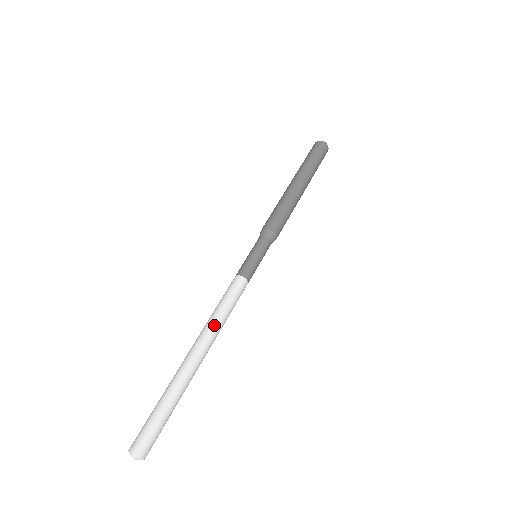
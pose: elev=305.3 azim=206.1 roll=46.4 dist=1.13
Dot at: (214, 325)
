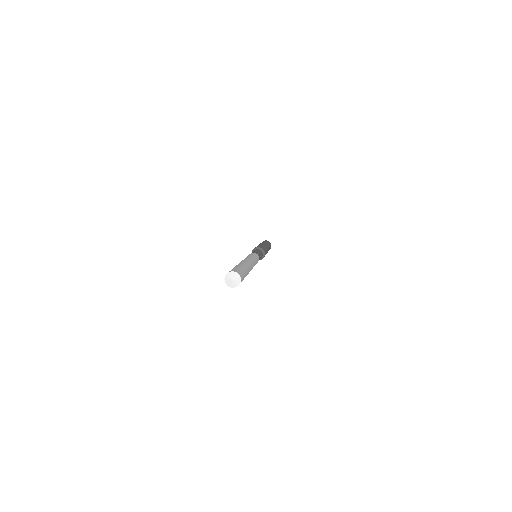
Dot at: (253, 260)
